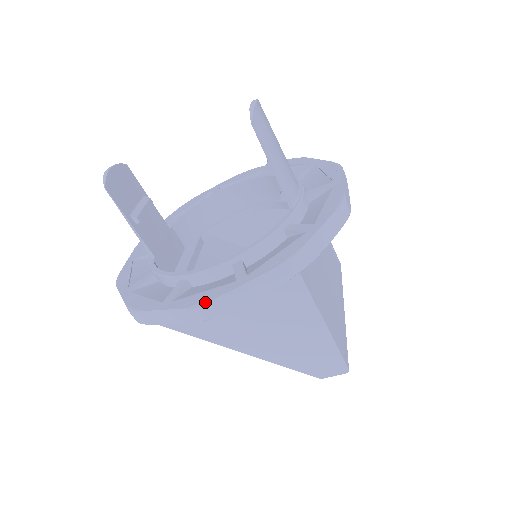
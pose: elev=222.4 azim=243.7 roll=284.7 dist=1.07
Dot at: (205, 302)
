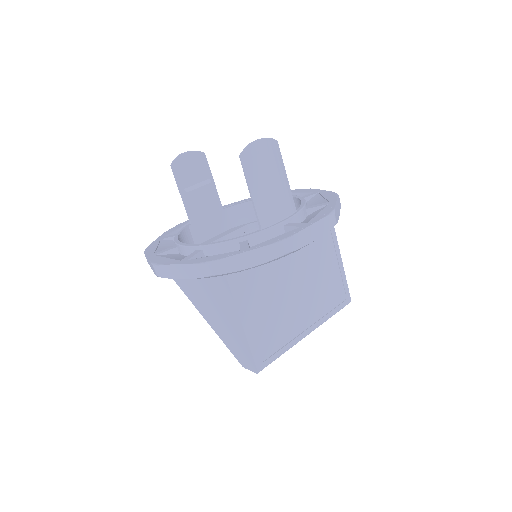
Dot at: (158, 264)
